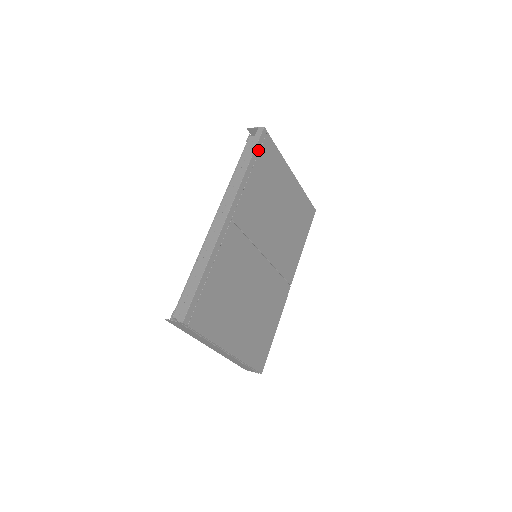
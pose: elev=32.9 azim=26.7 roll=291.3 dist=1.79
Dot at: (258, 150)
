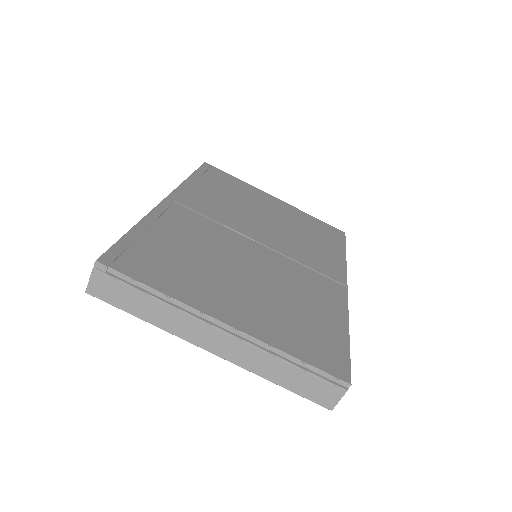
Dot at: (202, 172)
